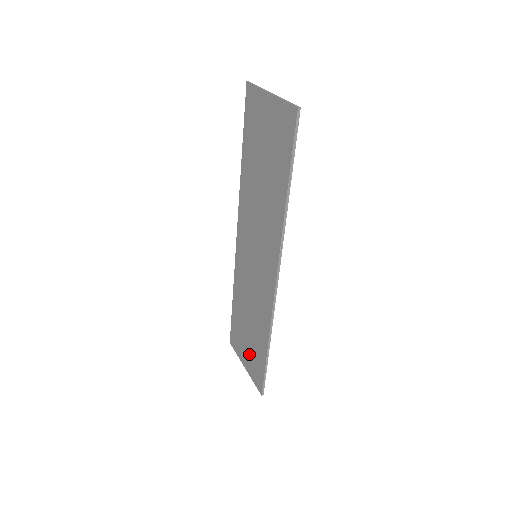
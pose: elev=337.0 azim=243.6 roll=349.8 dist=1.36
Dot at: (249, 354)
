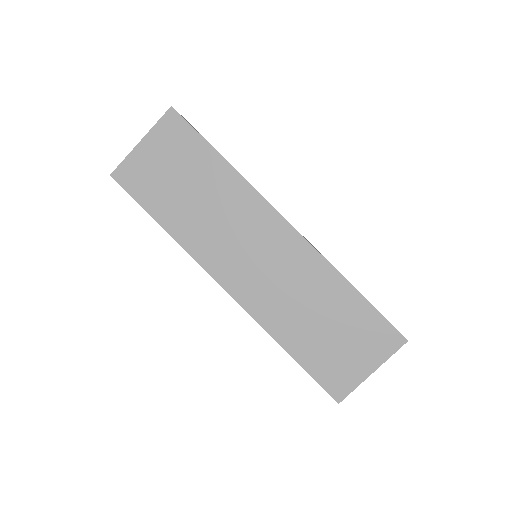
Dot at: (357, 345)
